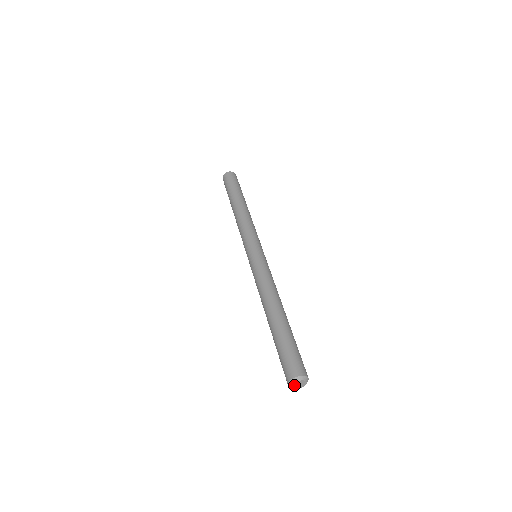
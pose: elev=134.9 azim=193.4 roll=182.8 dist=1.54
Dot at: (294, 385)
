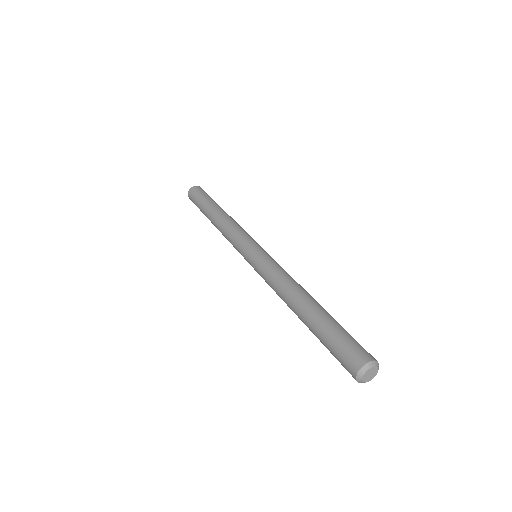
Dot at: (365, 379)
